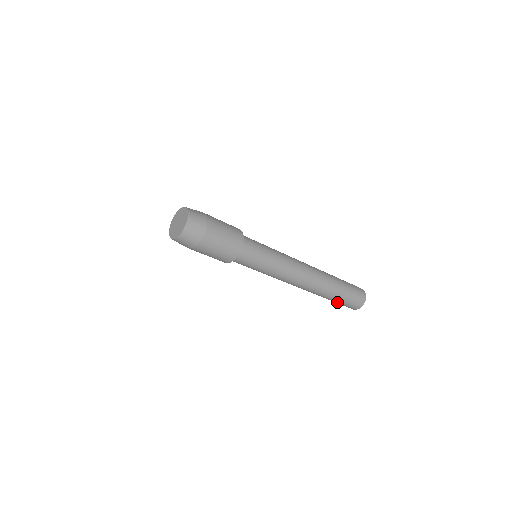
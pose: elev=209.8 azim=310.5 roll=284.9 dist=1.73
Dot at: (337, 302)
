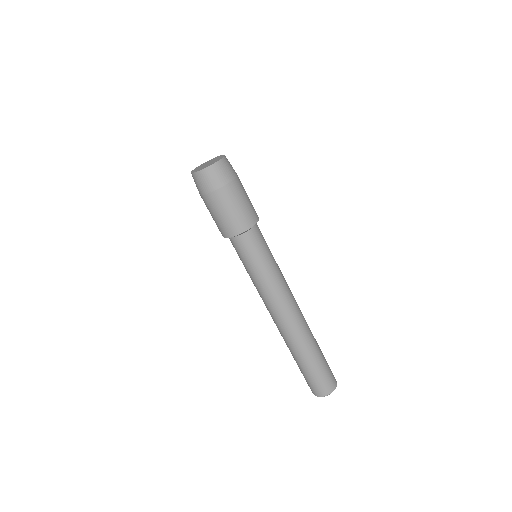
Dot at: (313, 370)
